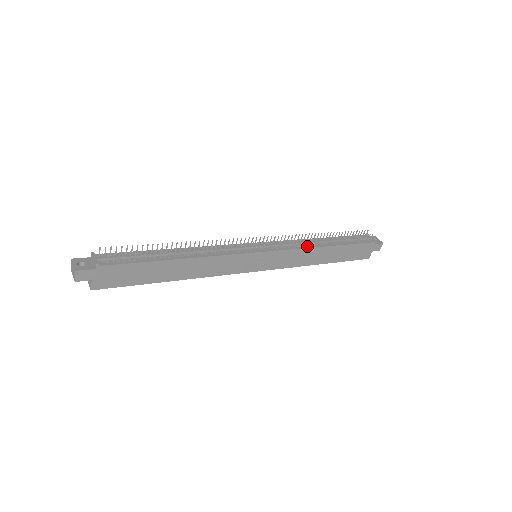
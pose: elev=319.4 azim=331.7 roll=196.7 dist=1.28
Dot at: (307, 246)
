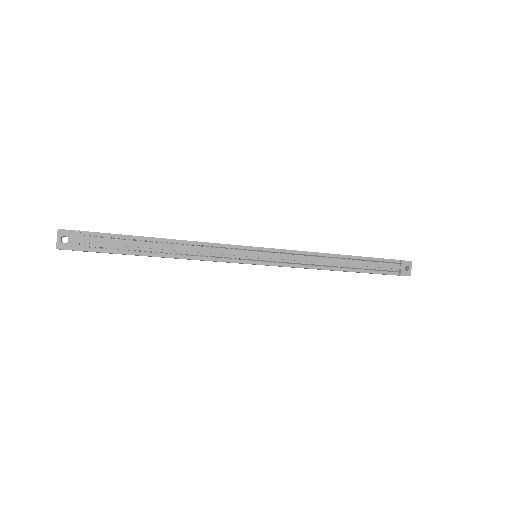
Dot at: (315, 266)
